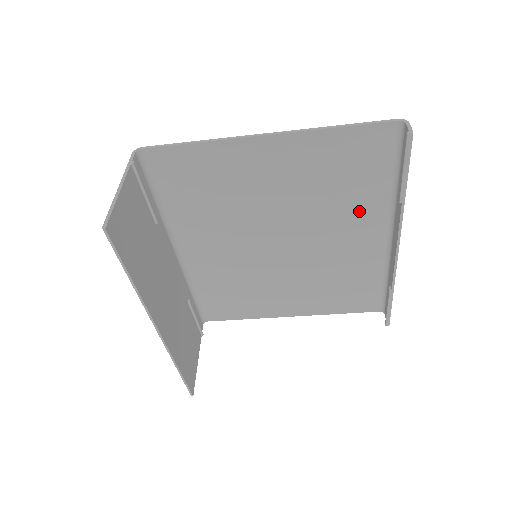
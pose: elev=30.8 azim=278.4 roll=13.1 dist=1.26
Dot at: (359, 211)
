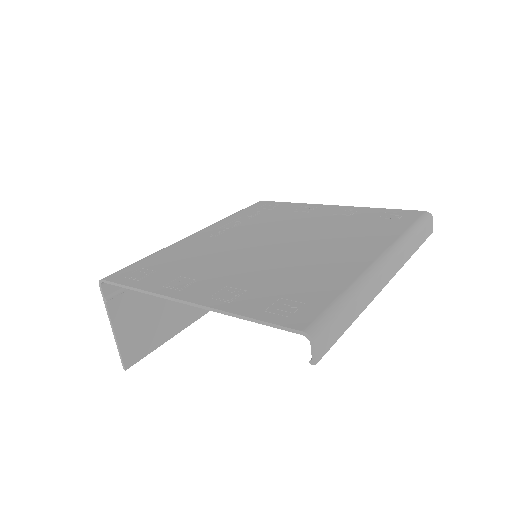
Dot at: (330, 271)
